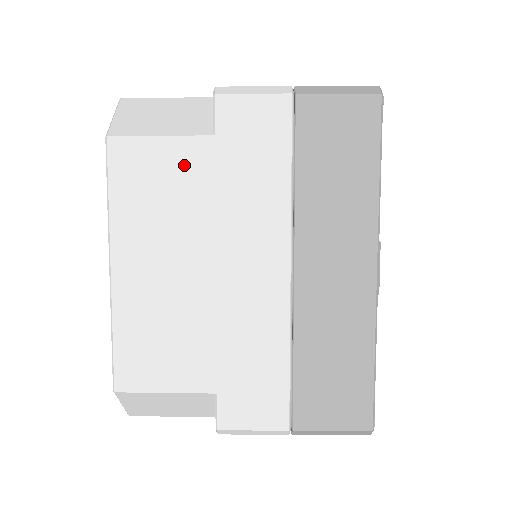
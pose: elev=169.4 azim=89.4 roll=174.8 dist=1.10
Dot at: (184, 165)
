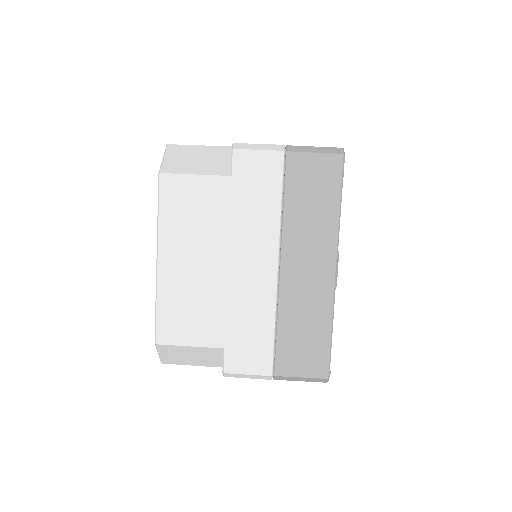
Dot at: (210, 195)
